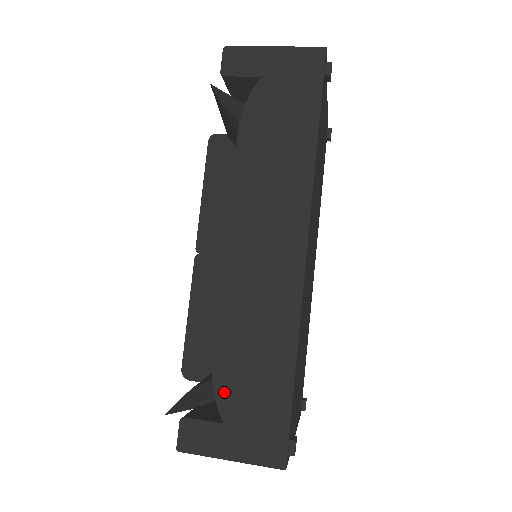
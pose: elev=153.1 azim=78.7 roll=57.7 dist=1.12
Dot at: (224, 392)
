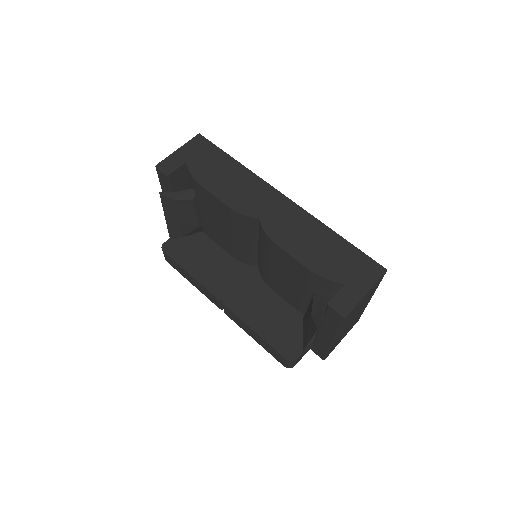
Dot at: (328, 273)
